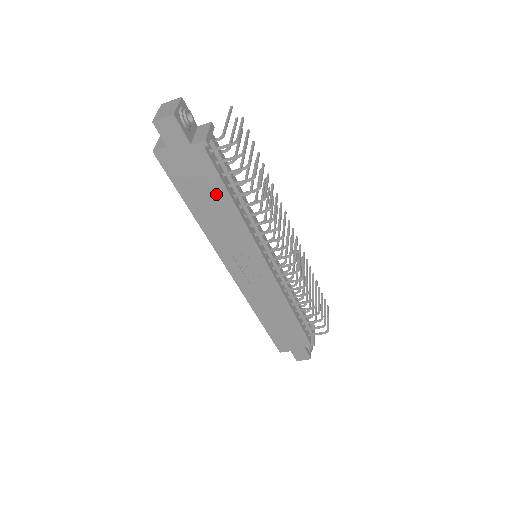
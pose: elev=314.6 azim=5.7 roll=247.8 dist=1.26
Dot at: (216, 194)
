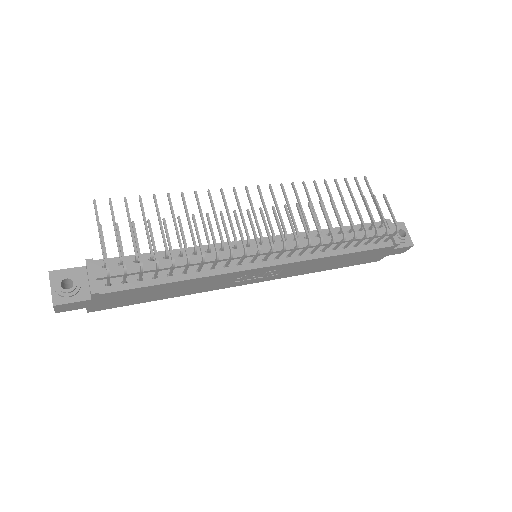
Dot at: (156, 289)
